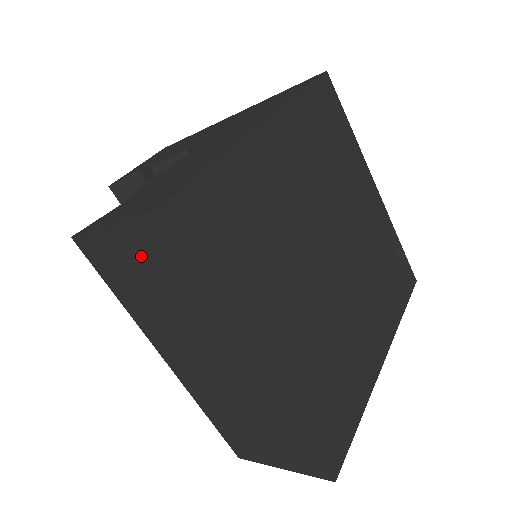
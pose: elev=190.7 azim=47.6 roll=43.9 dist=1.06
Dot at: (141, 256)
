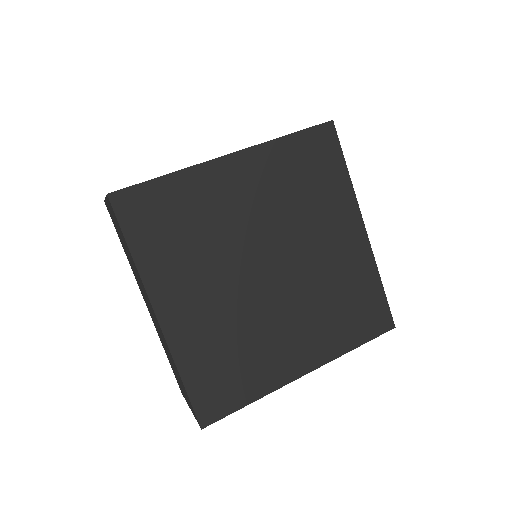
Dot at: occluded
